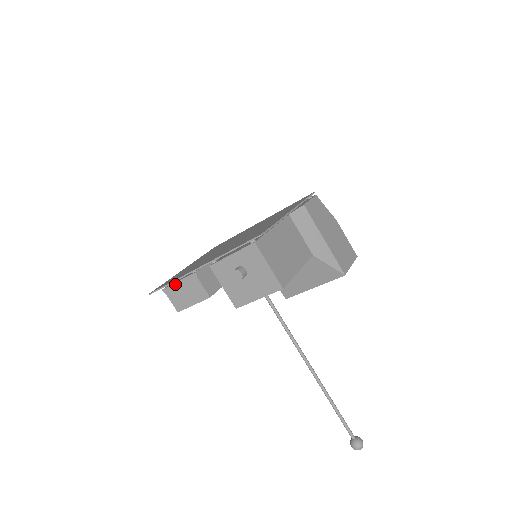
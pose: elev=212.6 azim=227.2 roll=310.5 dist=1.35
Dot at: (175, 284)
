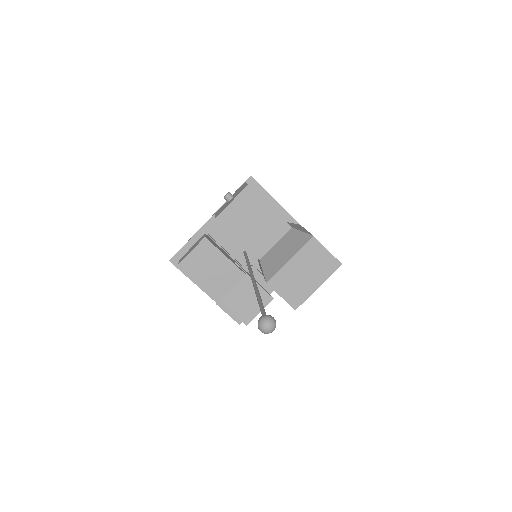
Dot at: occluded
